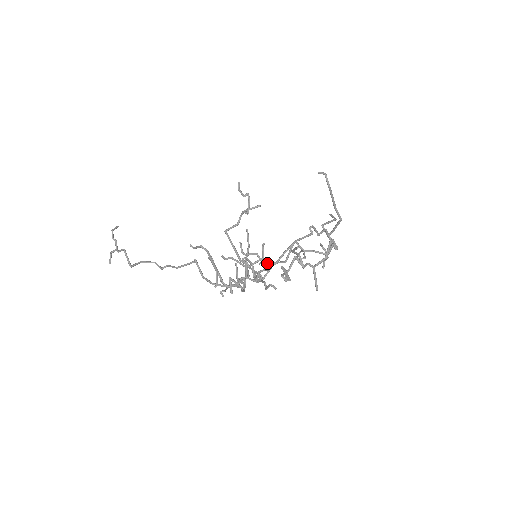
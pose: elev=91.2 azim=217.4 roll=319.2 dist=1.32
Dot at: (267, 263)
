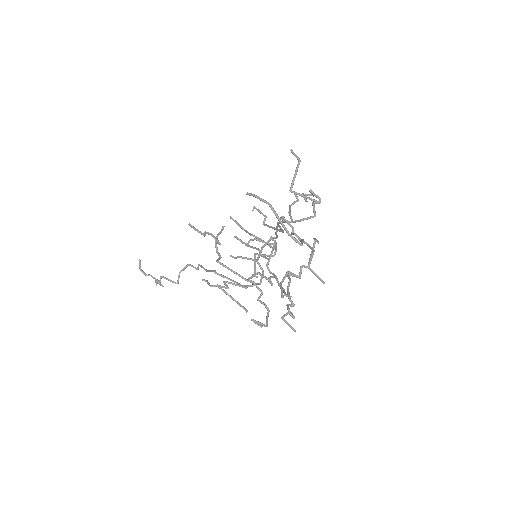
Dot at: occluded
